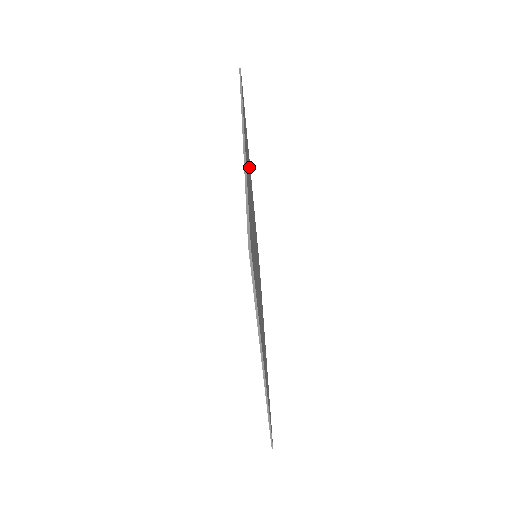
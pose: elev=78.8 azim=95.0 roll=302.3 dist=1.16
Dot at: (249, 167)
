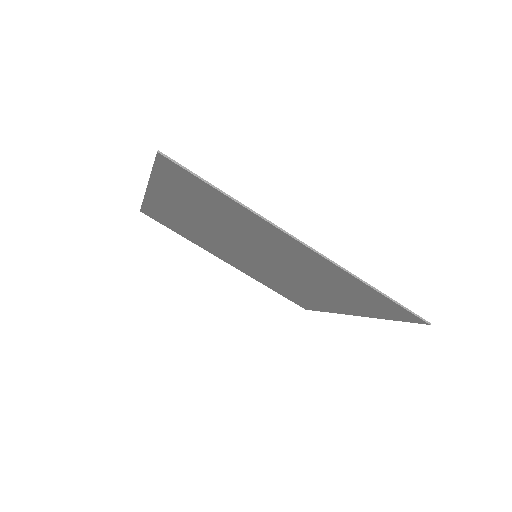
Dot at: (201, 238)
